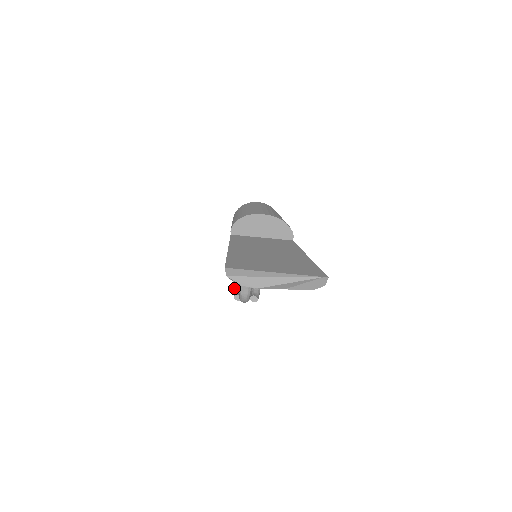
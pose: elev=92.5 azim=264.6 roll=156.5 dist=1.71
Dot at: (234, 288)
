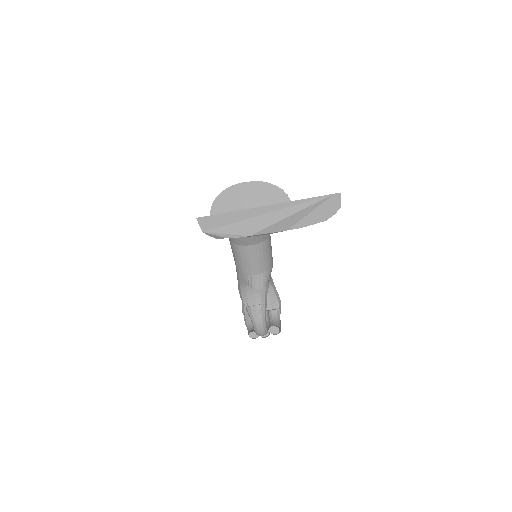
Dot at: (248, 327)
